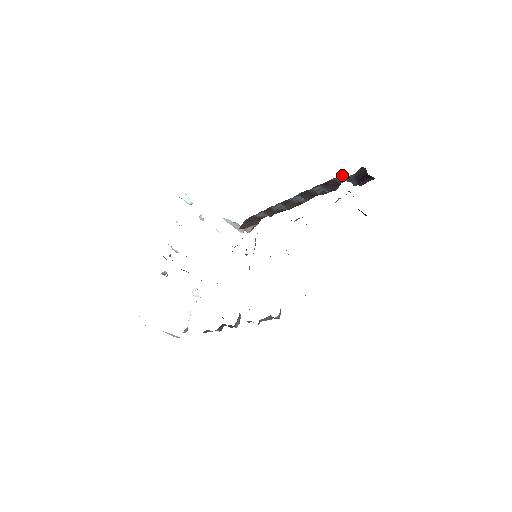
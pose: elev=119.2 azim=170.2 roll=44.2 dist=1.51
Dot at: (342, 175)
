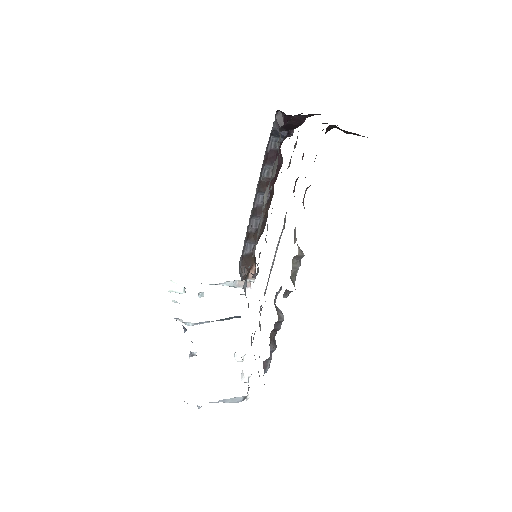
Dot at: (271, 139)
